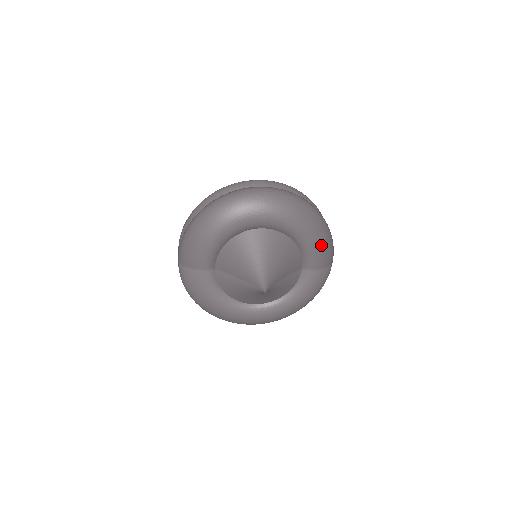
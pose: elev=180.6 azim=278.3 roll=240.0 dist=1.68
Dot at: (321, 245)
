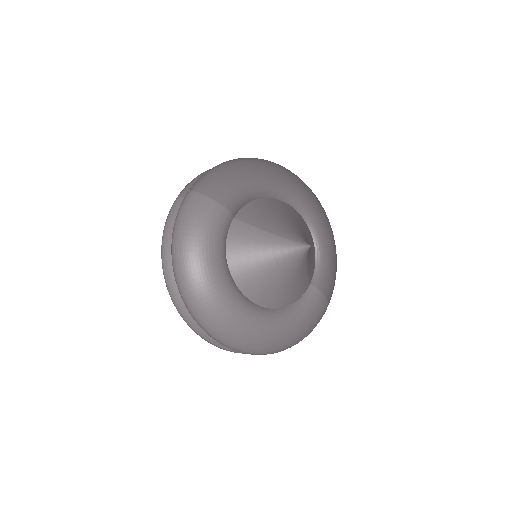
Dot at: (333, 269)
